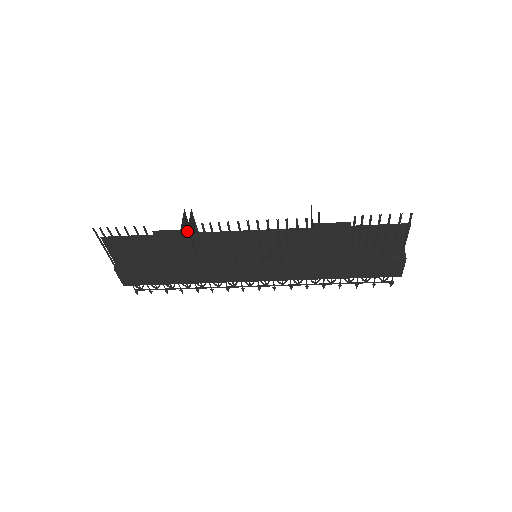
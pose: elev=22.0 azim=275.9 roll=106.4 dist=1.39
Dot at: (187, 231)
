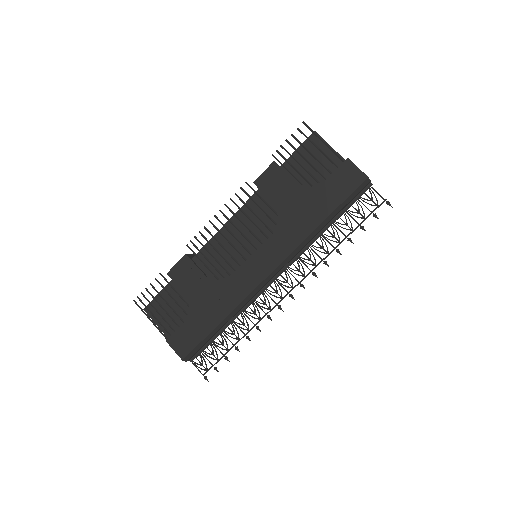
Dot at: (187, 256)
